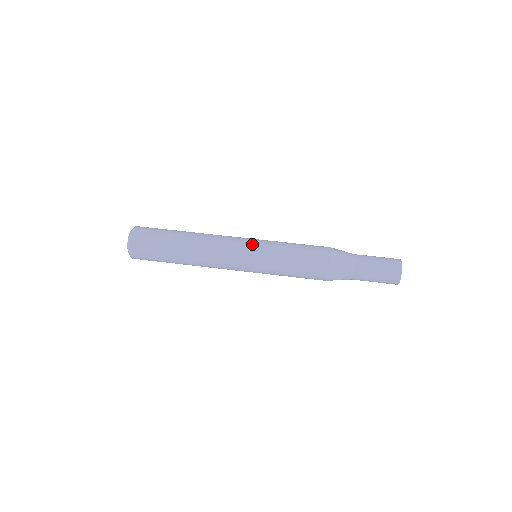
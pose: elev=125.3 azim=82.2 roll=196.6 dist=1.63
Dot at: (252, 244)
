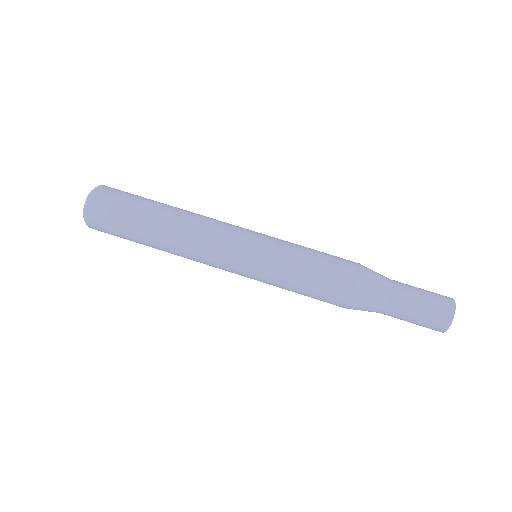
Dot at: (244, 268)
